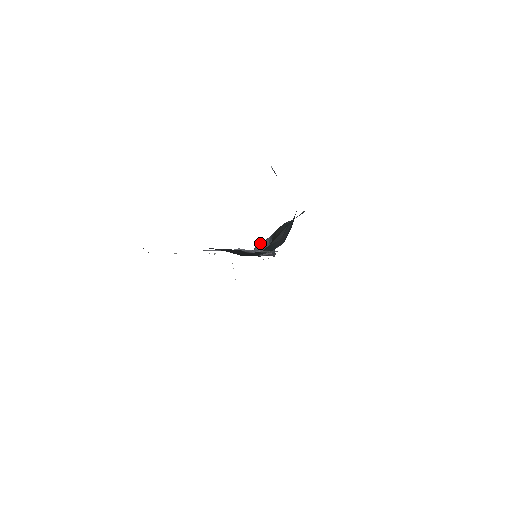
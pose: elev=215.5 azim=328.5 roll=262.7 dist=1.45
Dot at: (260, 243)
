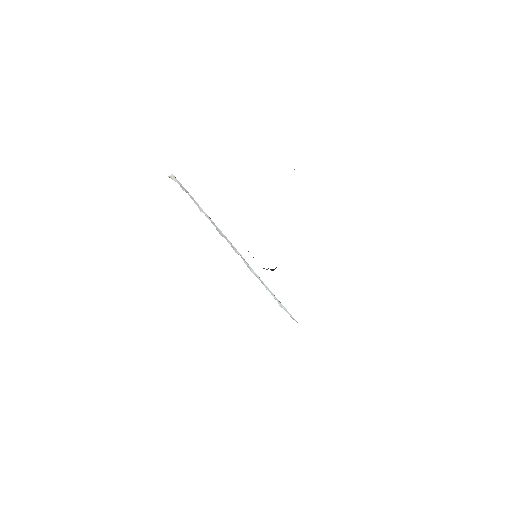
Dot at: occluded
